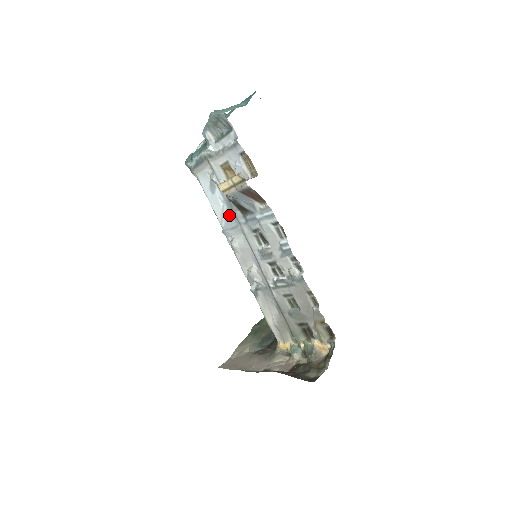
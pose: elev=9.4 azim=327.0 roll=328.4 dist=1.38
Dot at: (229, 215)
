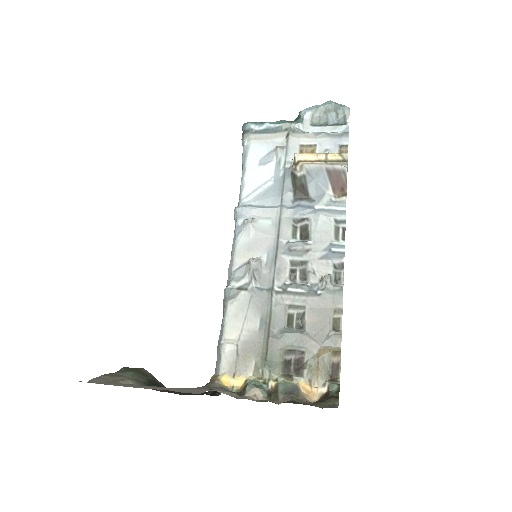
Dot at: (269, 193)
